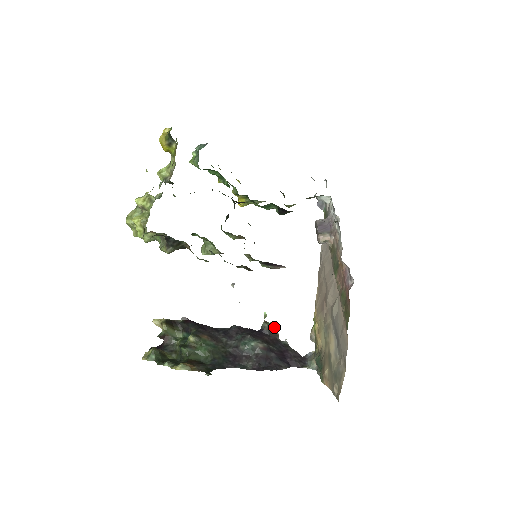
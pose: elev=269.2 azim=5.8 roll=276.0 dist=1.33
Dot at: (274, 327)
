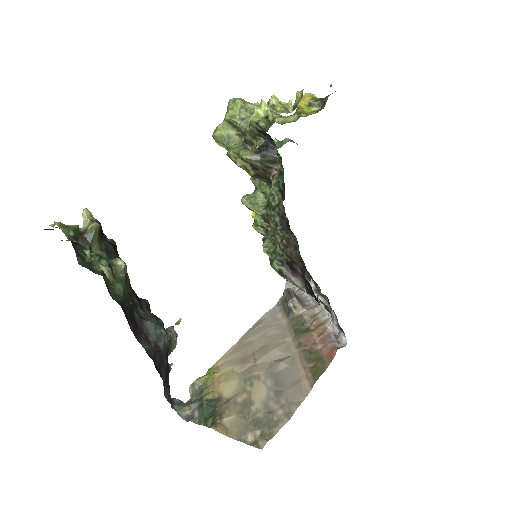
Dot at: (176, 341)
